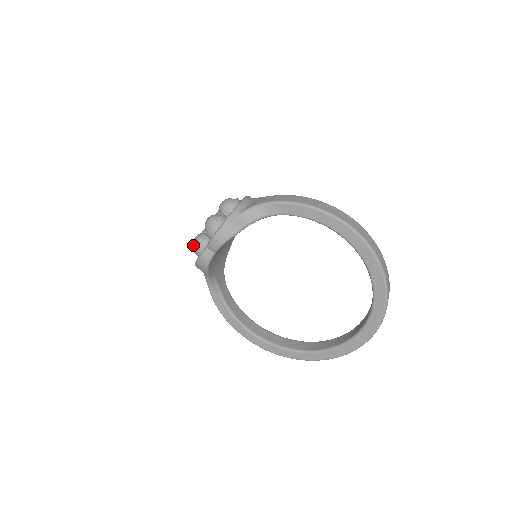
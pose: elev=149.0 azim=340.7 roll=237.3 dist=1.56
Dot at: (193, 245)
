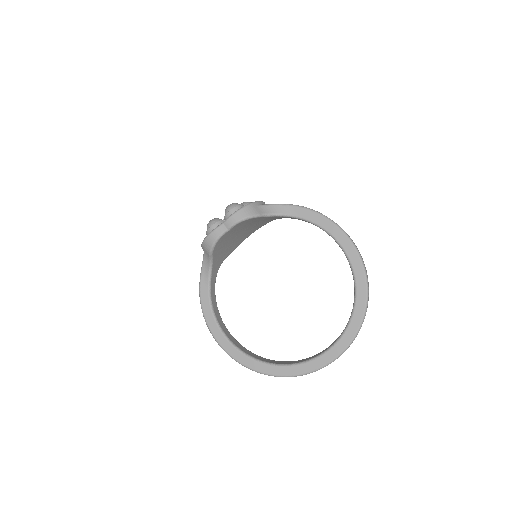
Dot at: (208, 224)
